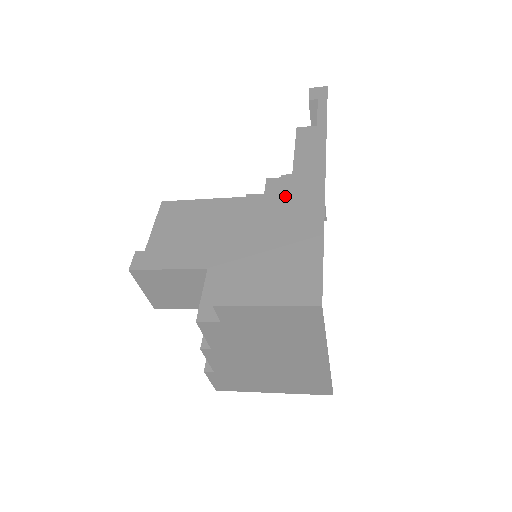
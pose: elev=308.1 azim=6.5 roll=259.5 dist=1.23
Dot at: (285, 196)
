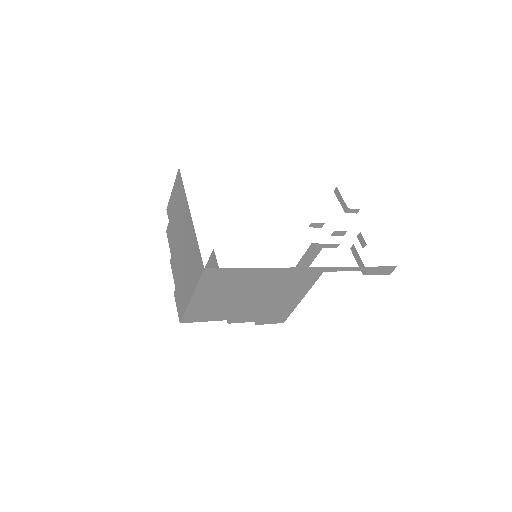
Dot at: occluded
